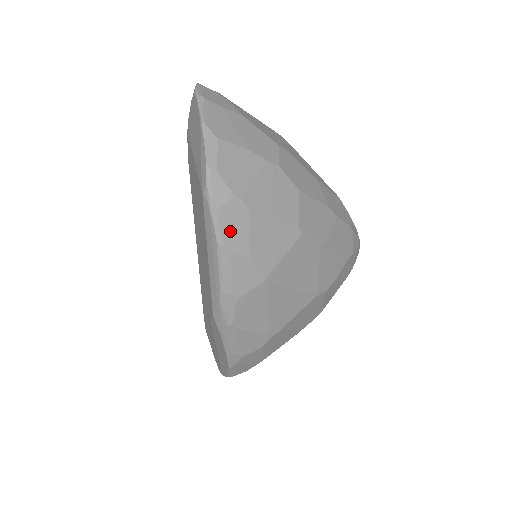
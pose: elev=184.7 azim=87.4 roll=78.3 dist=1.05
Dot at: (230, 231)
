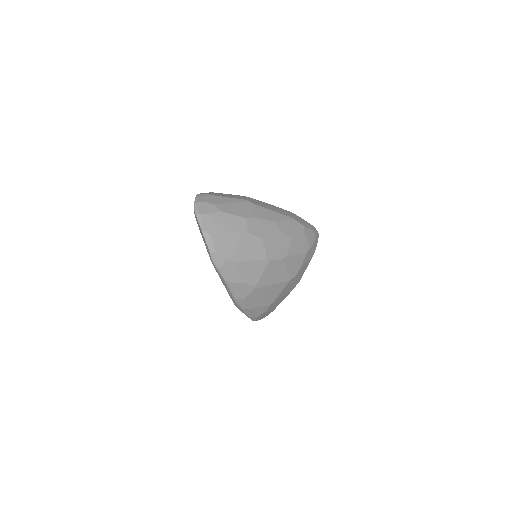
Dot at: (230, 275)
